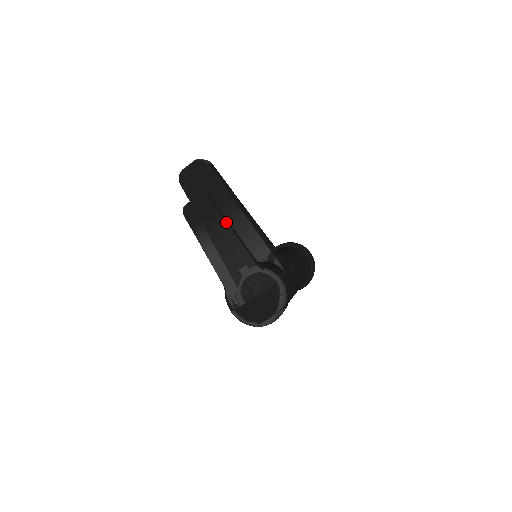
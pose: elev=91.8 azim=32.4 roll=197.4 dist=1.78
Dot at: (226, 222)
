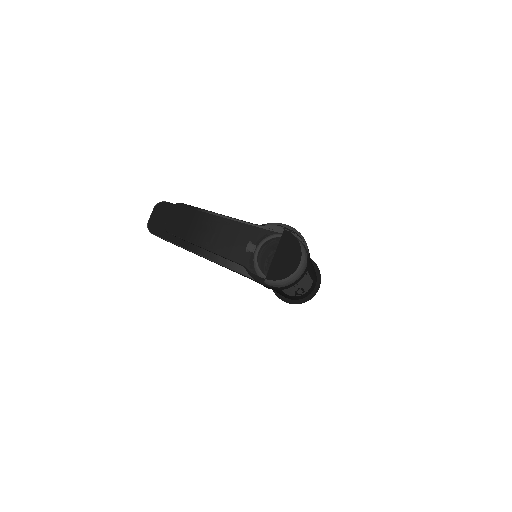
Dot at: (208, 211)
